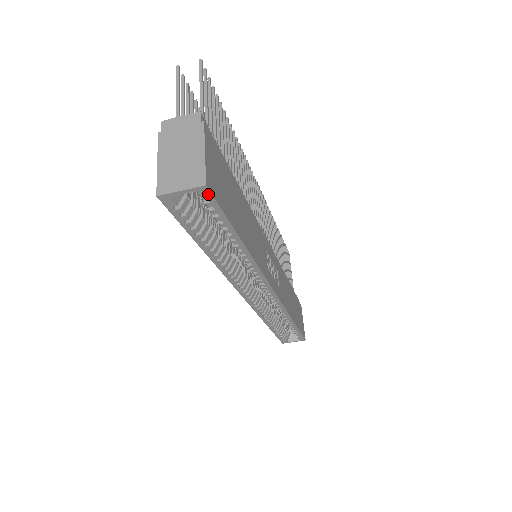
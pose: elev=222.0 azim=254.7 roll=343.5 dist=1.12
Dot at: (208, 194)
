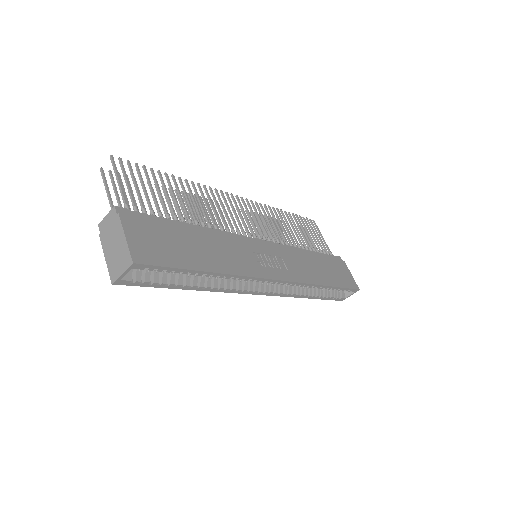
Dot at: (141, 266)
